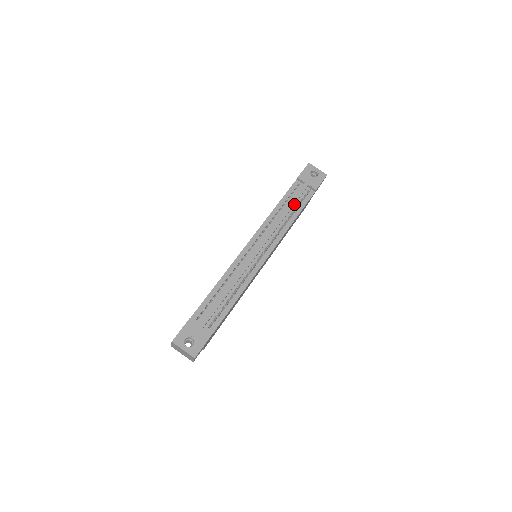
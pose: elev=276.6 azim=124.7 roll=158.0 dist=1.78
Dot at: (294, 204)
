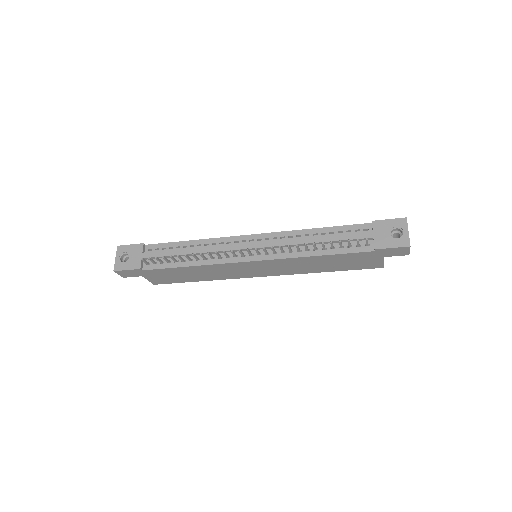
Dot at: (335, 242)
